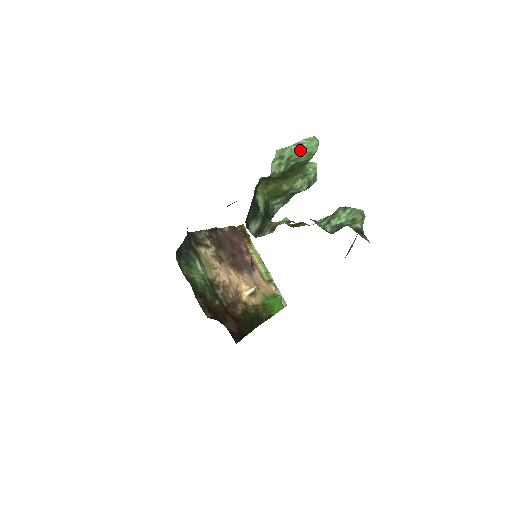
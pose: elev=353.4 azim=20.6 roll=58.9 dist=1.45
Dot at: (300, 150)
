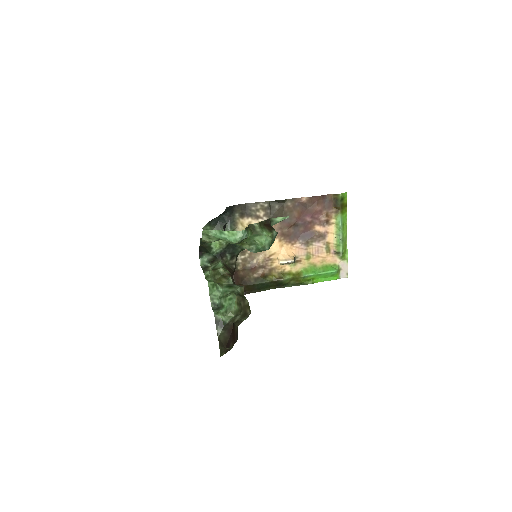
Dot at: (221, 237)
